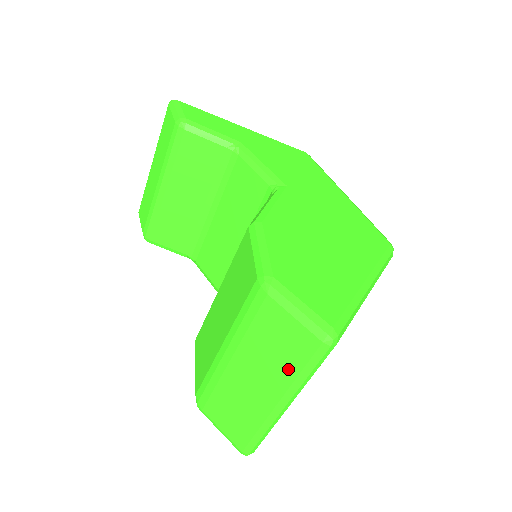
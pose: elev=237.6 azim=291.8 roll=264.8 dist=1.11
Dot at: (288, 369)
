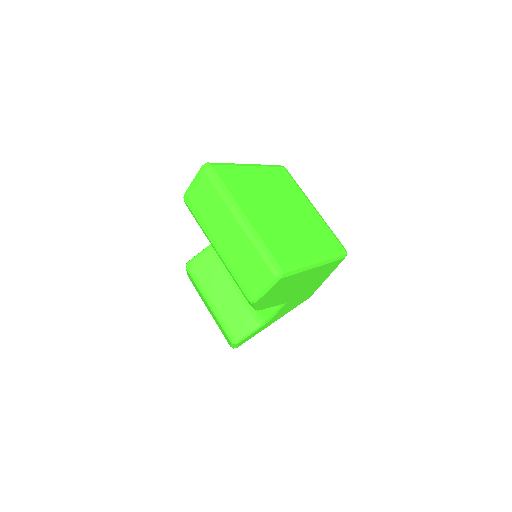
Dot at: (217, 200)
